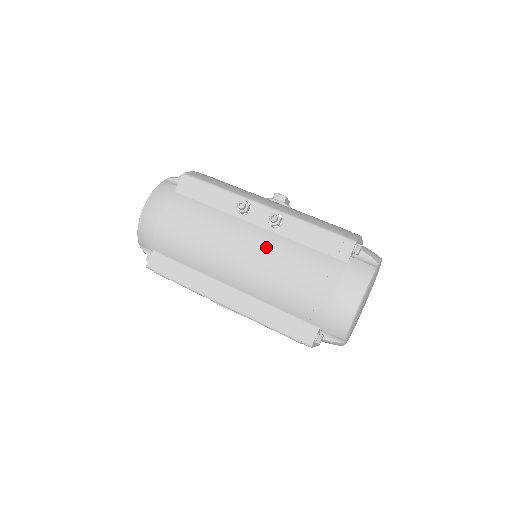
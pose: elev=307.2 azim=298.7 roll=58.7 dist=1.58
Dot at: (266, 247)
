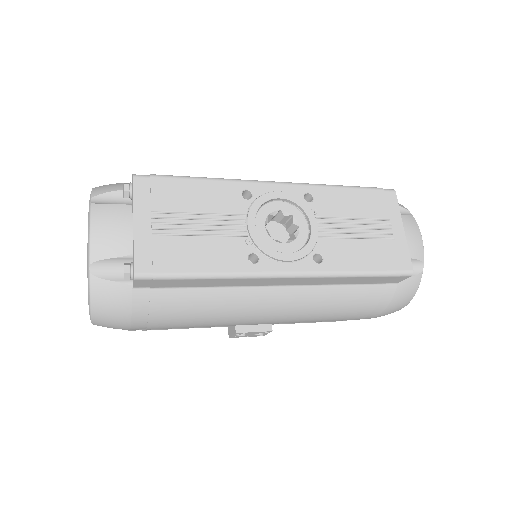
Dot at: occluded
